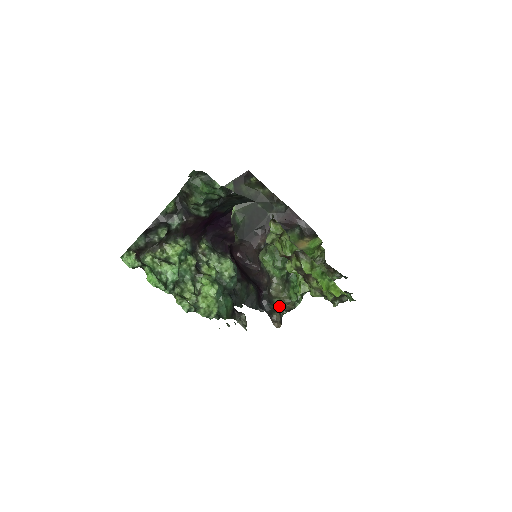
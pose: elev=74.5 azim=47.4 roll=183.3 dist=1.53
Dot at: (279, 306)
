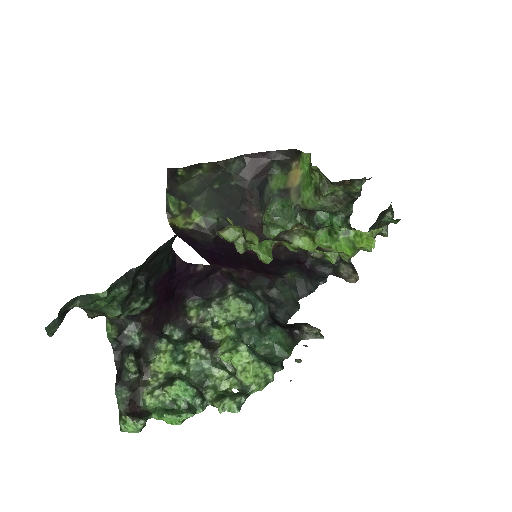
Dot at: (337, 258)
